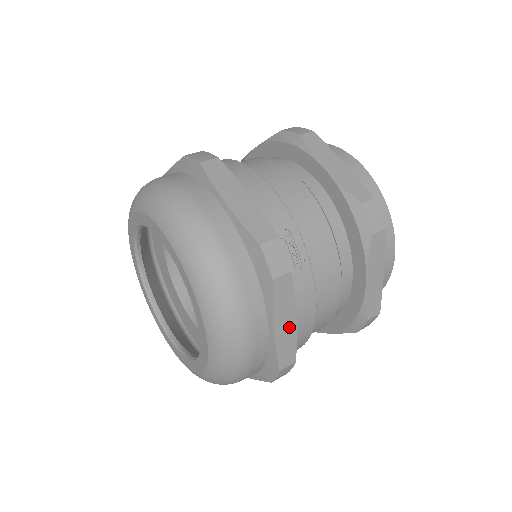
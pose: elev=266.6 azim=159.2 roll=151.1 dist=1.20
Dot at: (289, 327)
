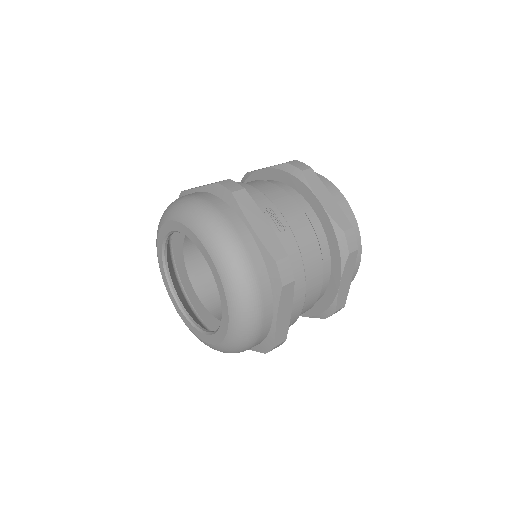
Dot at: occluded
